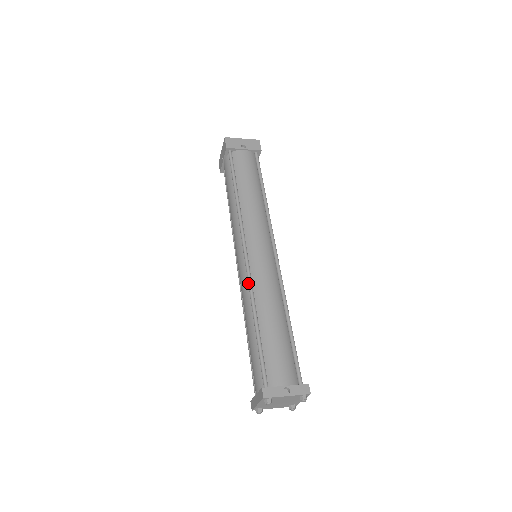
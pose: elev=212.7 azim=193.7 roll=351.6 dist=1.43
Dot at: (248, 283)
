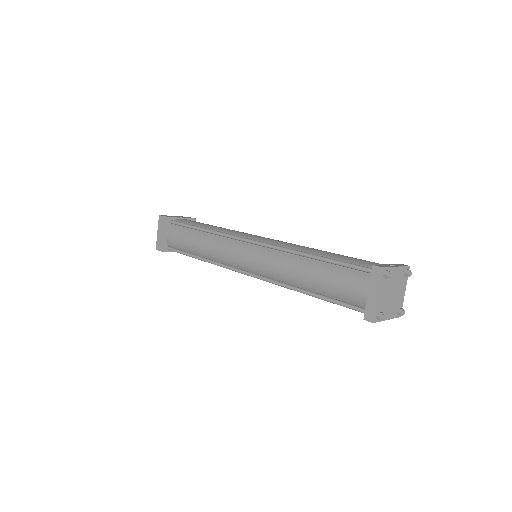
Dot at: (275, 247)
